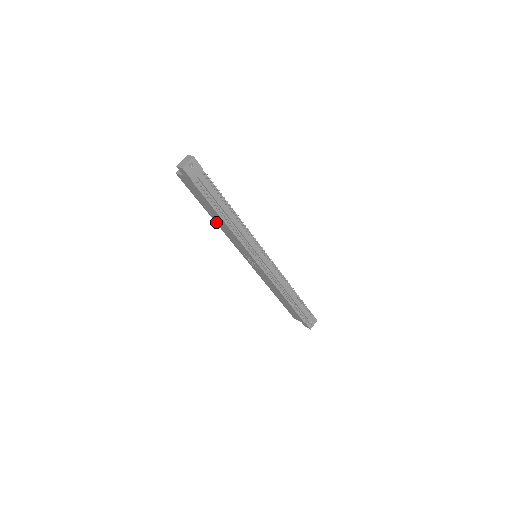
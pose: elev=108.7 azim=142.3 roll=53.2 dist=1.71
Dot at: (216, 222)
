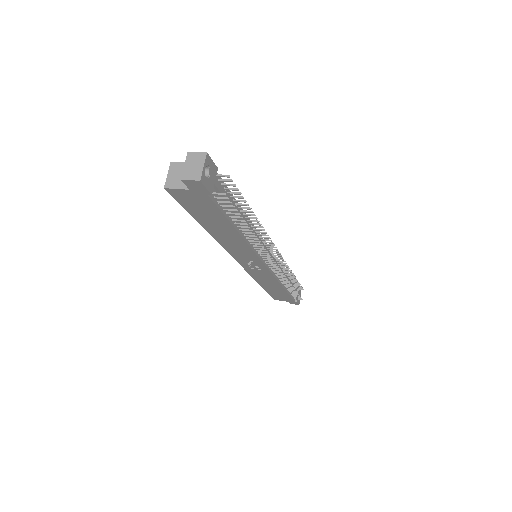
Dot at: (213, 236)
